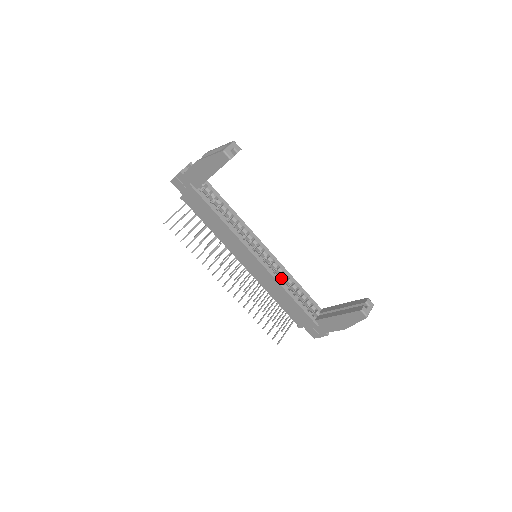
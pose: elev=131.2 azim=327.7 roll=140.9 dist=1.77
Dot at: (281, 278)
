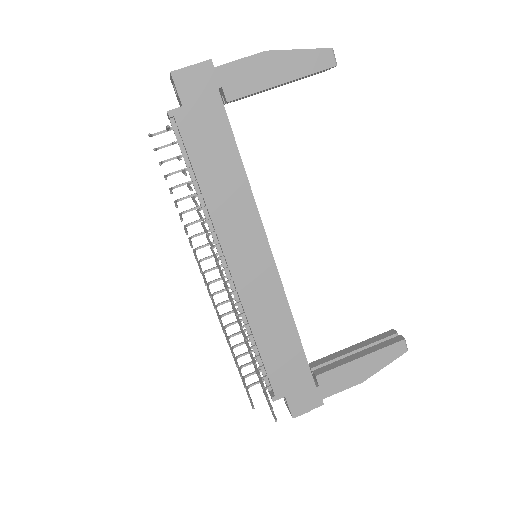
Dot at: occluded
